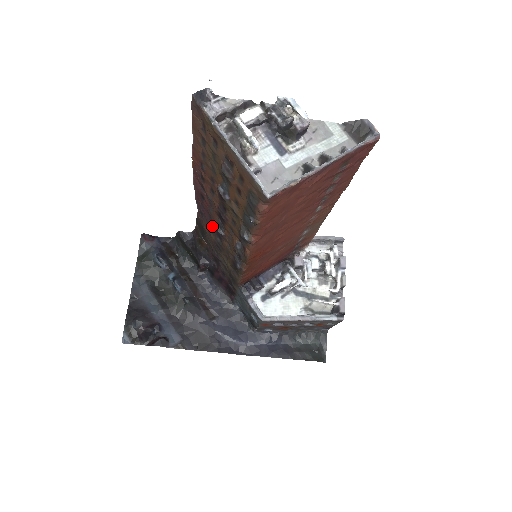
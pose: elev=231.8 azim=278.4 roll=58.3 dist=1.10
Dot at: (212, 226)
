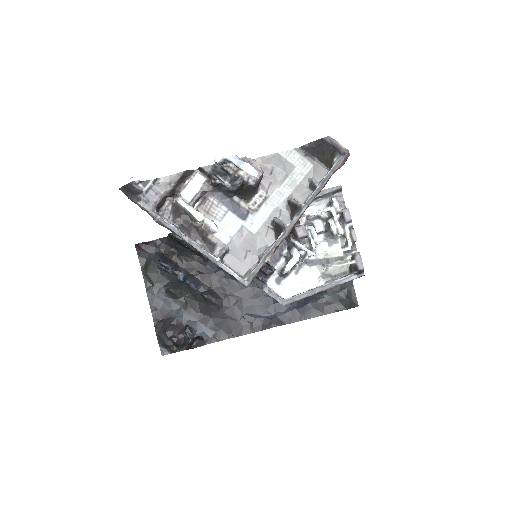
Dot at: occluded
